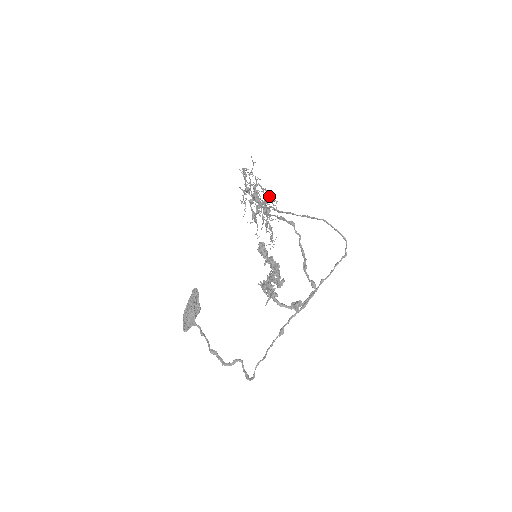
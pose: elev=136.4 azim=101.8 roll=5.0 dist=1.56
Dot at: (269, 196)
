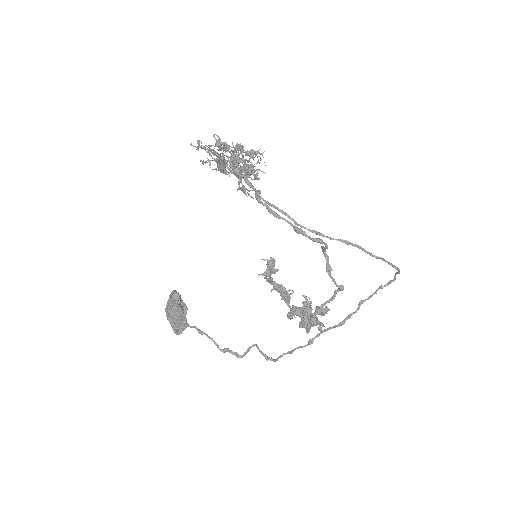
Dot at: (252, 154)
